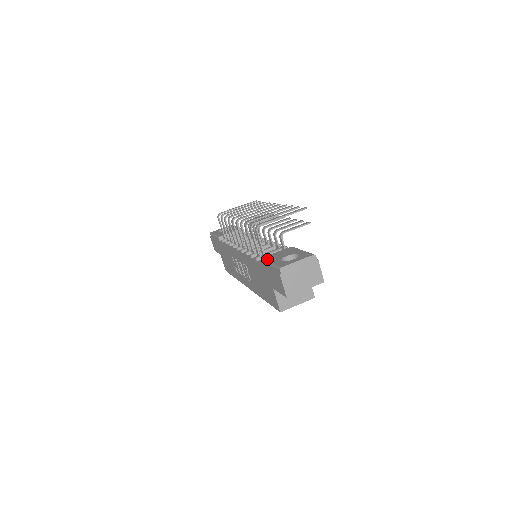
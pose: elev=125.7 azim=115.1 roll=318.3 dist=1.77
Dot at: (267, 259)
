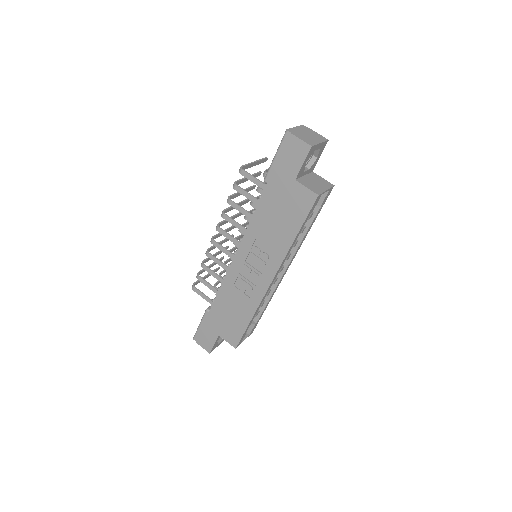
Dot at: (269, 167)
